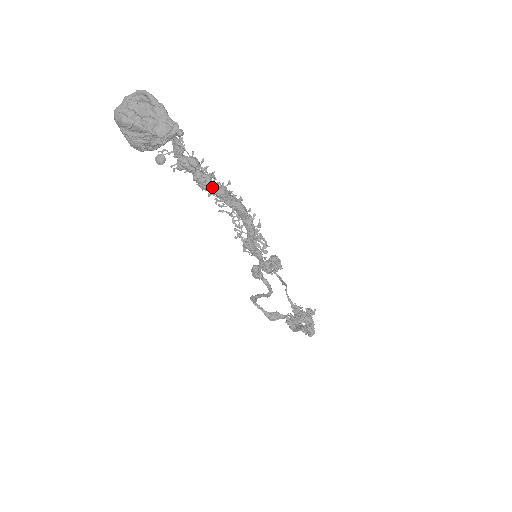
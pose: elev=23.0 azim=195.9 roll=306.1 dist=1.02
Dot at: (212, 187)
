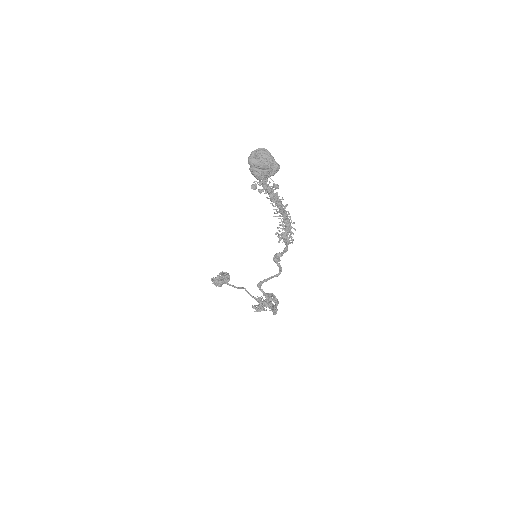
Dot at: (278, 201)
